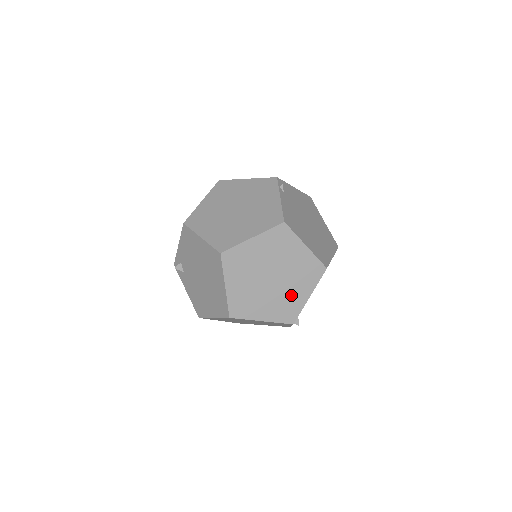
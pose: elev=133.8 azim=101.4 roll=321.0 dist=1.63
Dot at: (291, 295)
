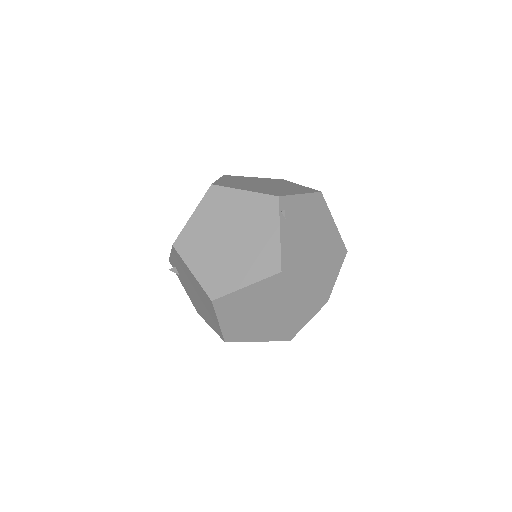
Dot at: (288, 323)
